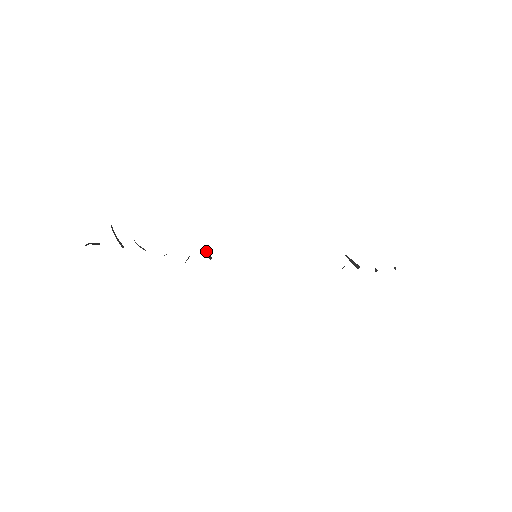
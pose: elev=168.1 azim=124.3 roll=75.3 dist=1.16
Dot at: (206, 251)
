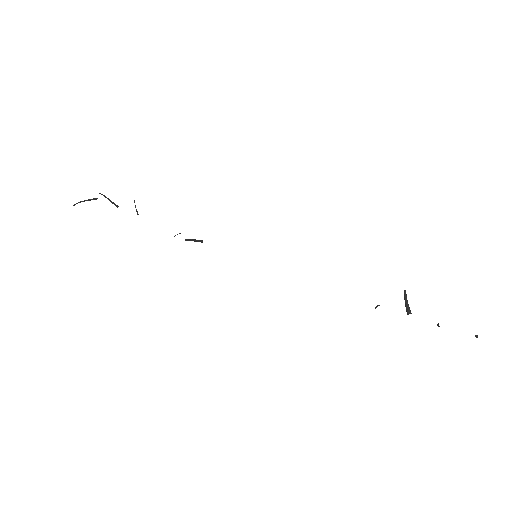
Dot at: (188, 240)
